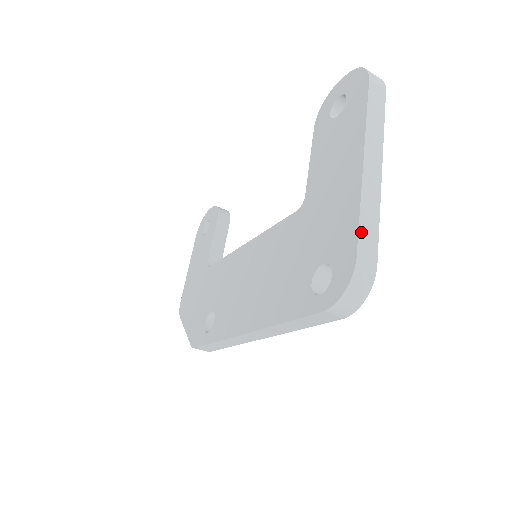
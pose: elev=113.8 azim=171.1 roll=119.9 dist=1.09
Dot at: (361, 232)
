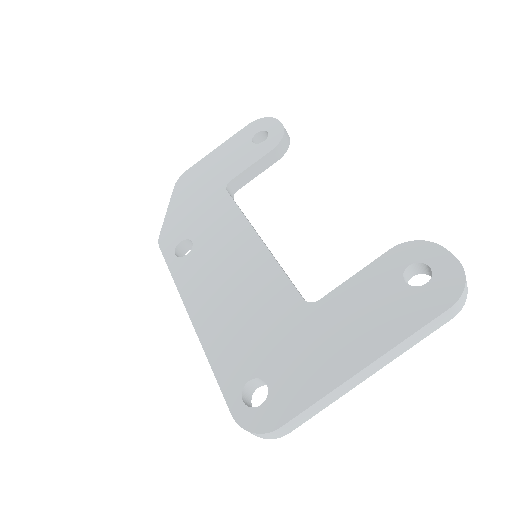
Dot at: (303, 413)
